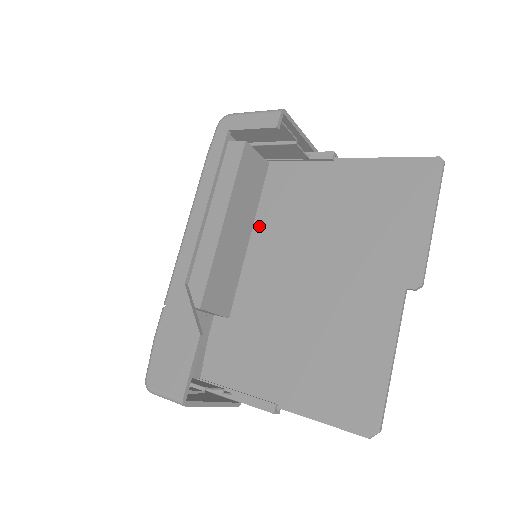
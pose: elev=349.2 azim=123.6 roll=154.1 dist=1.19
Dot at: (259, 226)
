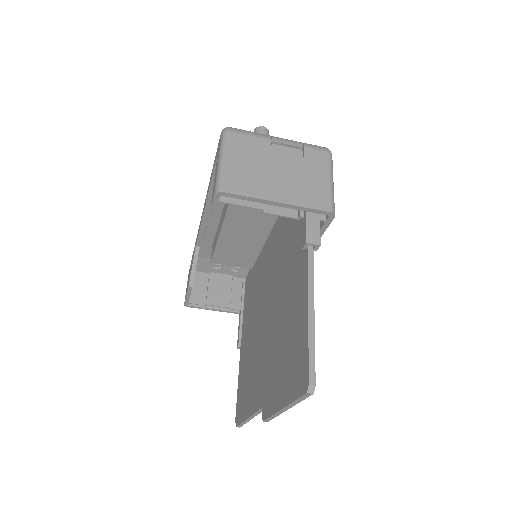
Dot at: (280, 227)
